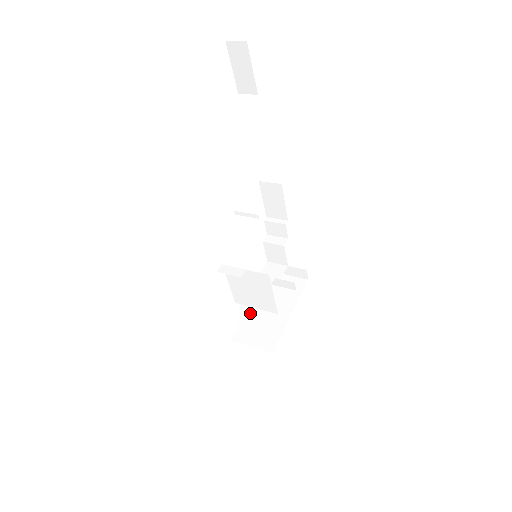
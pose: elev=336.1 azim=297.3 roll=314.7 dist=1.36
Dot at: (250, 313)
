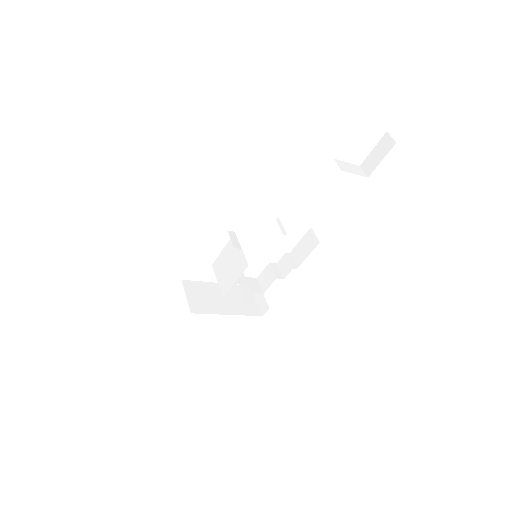
Dot at: (210, 285)
